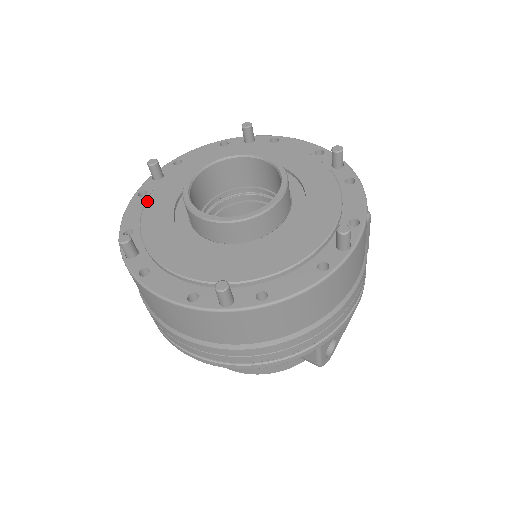
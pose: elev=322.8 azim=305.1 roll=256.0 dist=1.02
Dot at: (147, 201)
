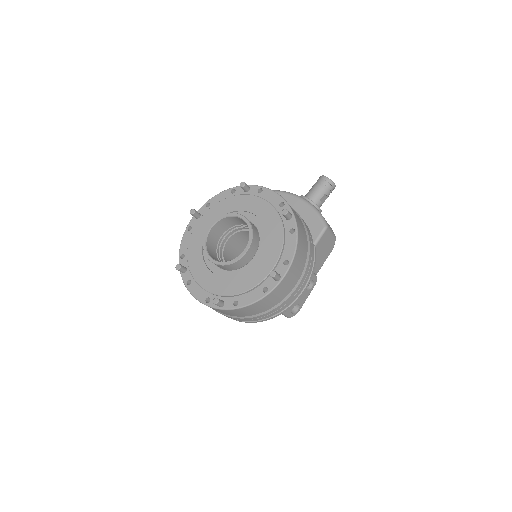
Dot at: (191, 237)
